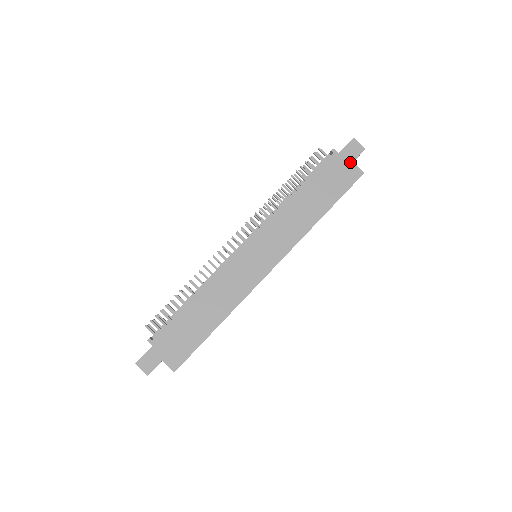
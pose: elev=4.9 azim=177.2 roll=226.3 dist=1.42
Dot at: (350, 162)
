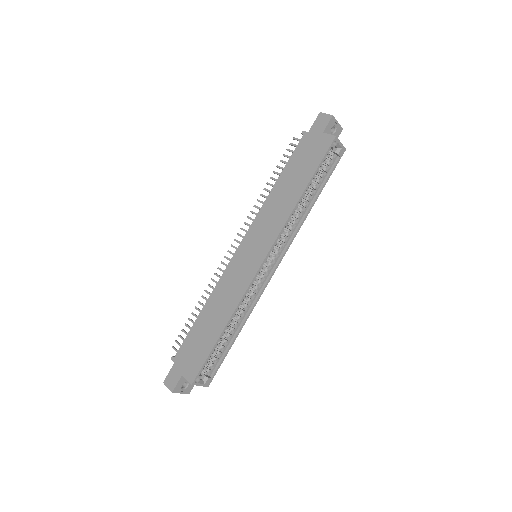
Dot at: (320, 134)
